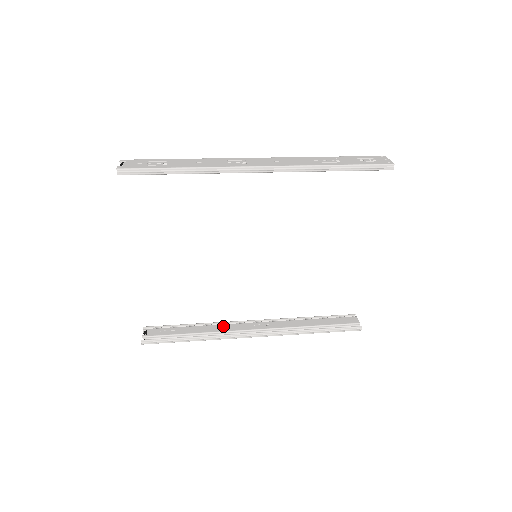
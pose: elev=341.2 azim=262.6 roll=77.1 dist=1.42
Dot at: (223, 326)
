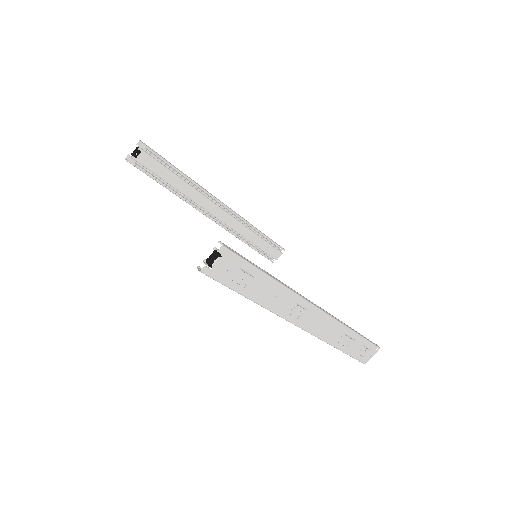
Dot at: occluded
